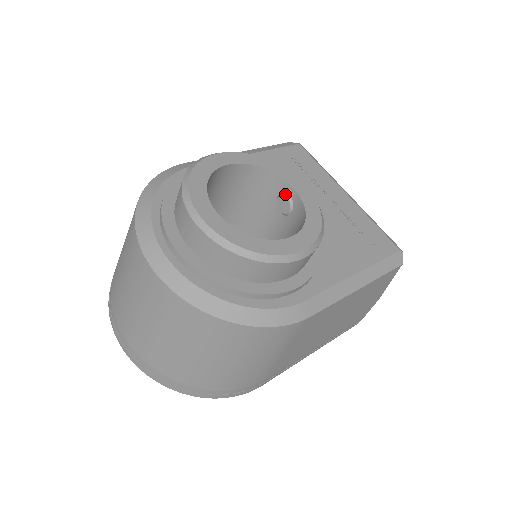
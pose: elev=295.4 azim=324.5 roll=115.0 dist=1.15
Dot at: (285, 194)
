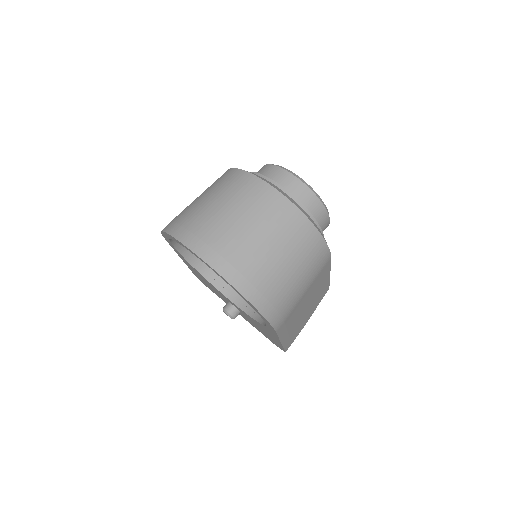
Dot at: occluded
